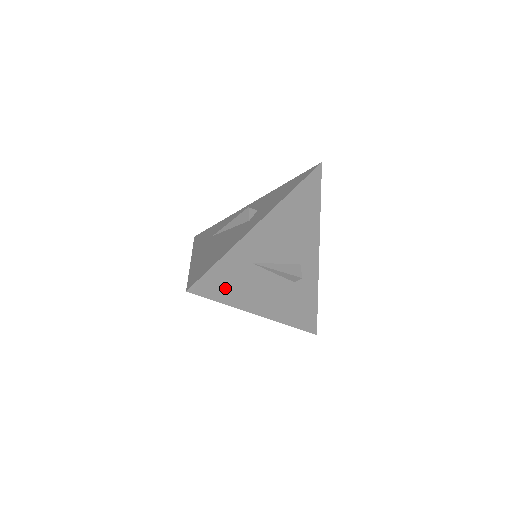
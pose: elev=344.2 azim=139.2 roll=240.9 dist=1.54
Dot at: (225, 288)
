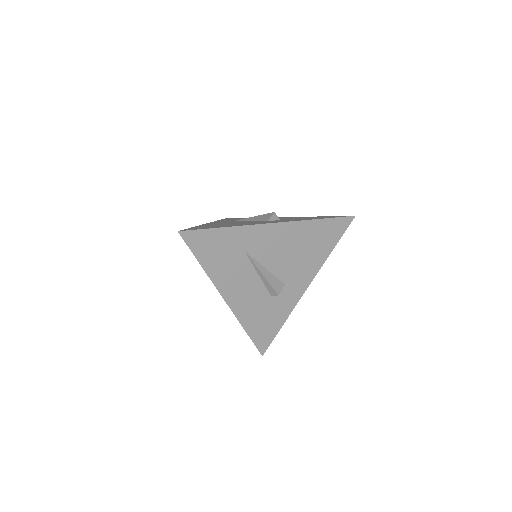
Dot at: (210, 254)
